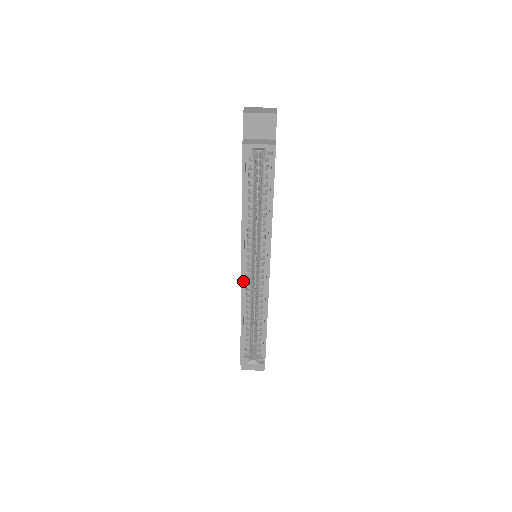
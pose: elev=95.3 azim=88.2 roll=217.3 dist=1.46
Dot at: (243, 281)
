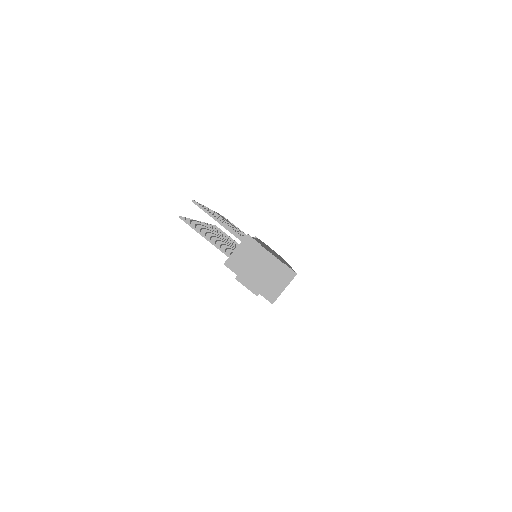
Dot at: occluded
